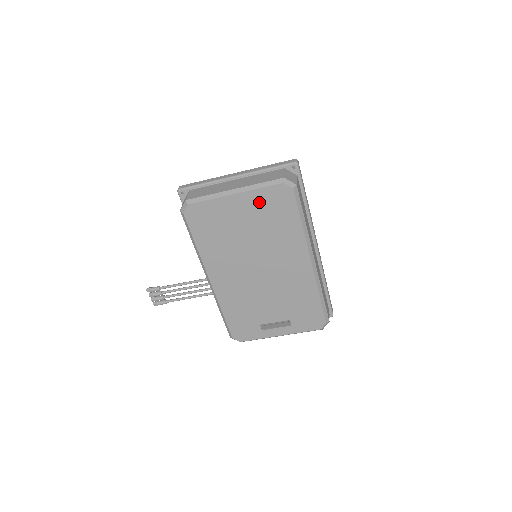
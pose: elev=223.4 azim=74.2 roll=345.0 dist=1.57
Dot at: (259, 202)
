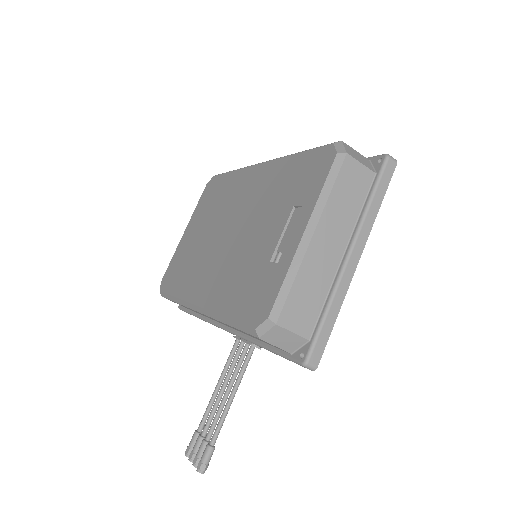
Dot at: (200, 211)
